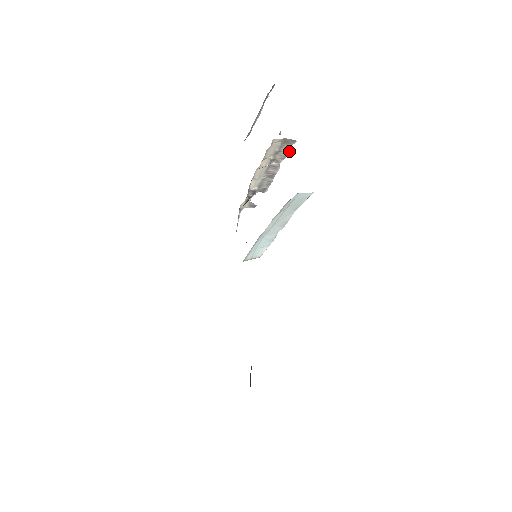
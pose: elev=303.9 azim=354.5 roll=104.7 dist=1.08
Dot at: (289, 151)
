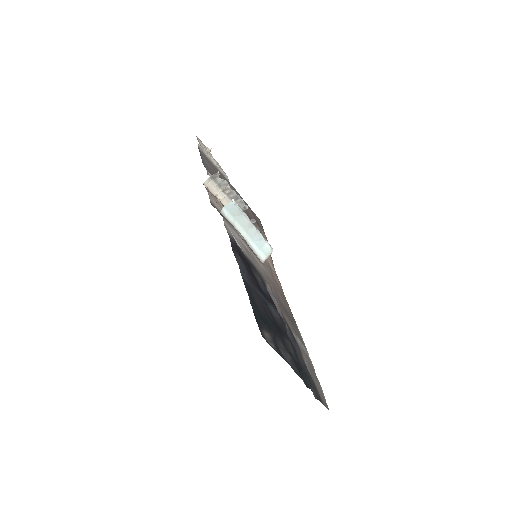
Dot at: (223, 179)
